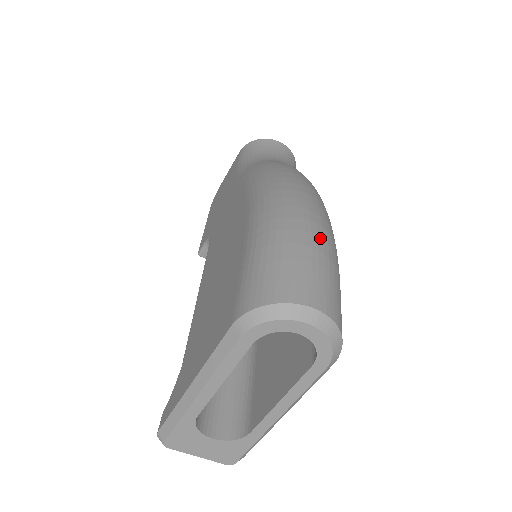
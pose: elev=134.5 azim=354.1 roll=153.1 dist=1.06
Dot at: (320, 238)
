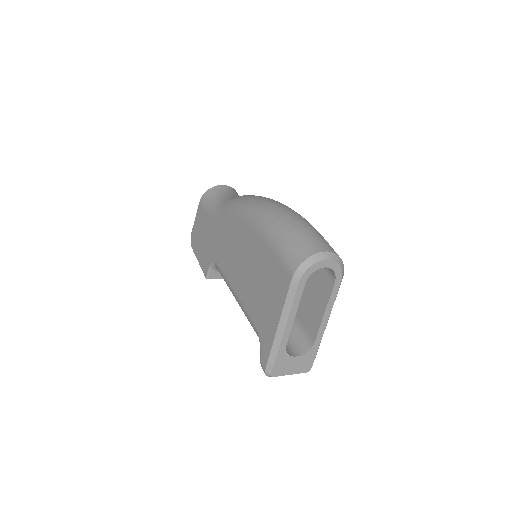
Dot at: (304, 222)
